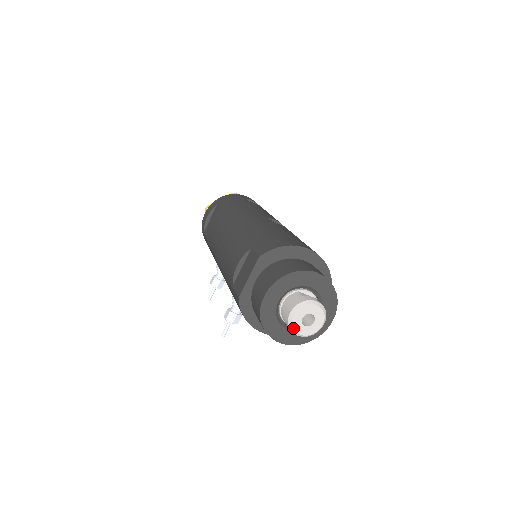
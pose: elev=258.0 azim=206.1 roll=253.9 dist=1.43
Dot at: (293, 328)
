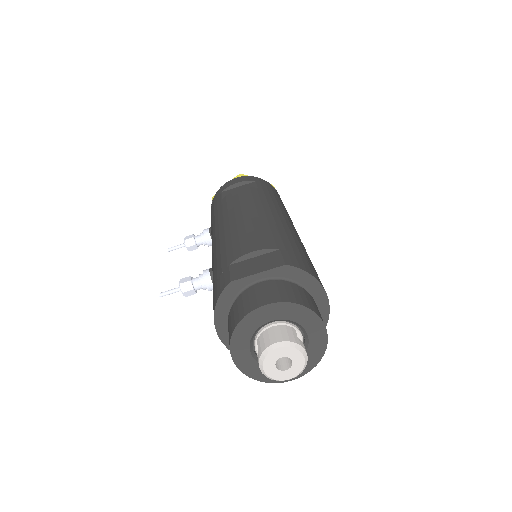
Dot at: (265, 358)
